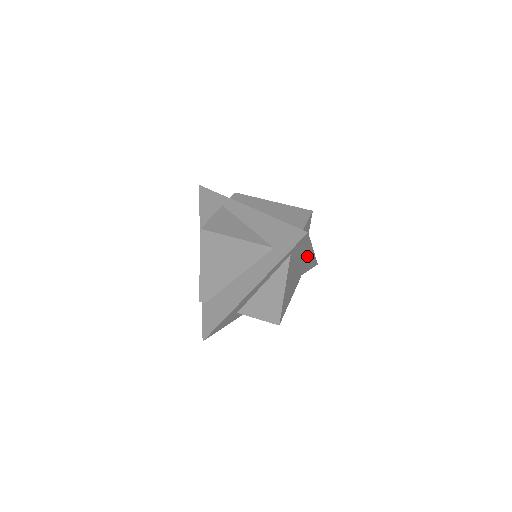
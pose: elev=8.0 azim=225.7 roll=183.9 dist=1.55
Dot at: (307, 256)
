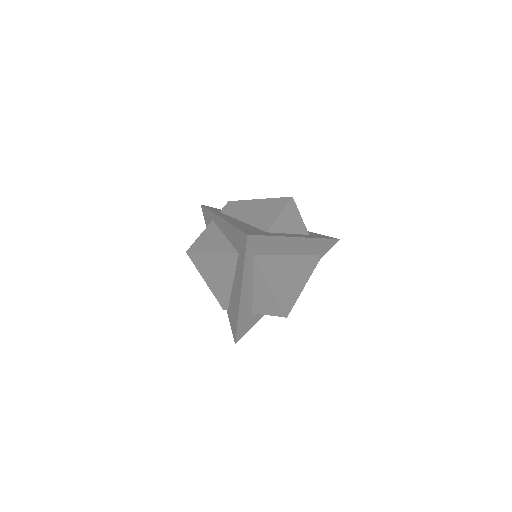
Dot at: (296, 244)
